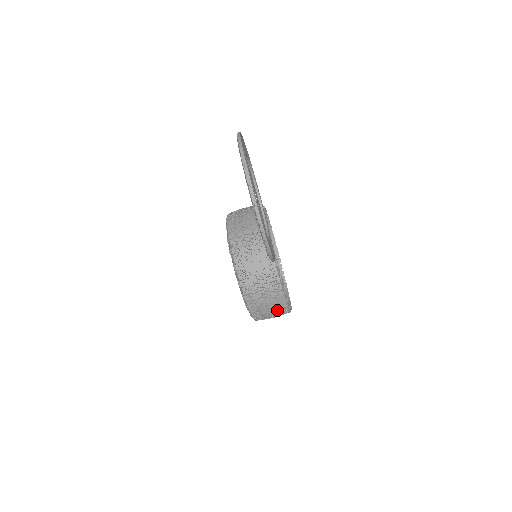
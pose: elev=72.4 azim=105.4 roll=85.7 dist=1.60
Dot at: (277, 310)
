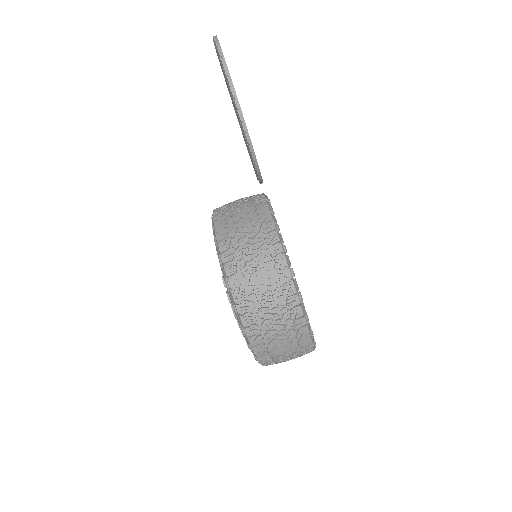
Dot at: (267, 264)
